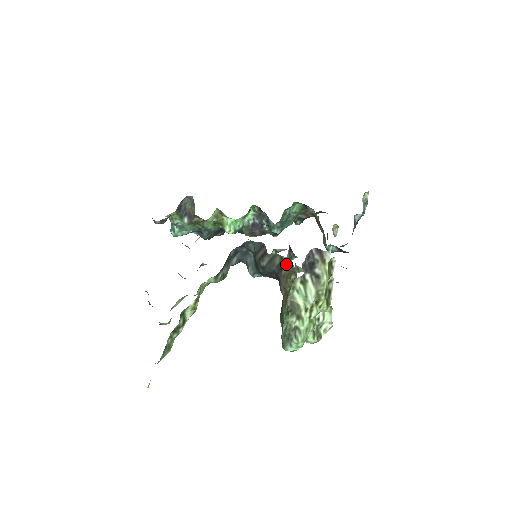
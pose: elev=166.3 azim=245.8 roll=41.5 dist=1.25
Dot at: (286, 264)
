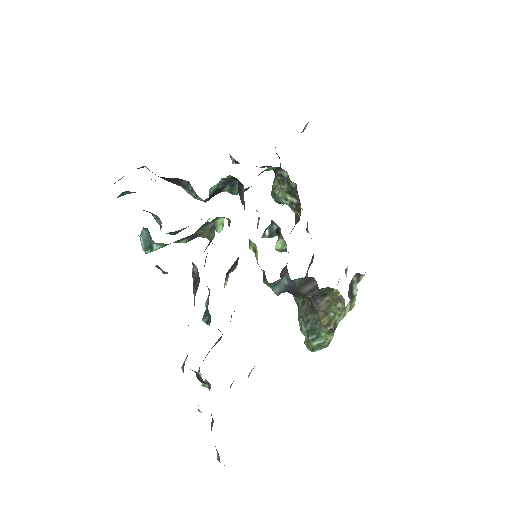
Dot at: (333, 294)
